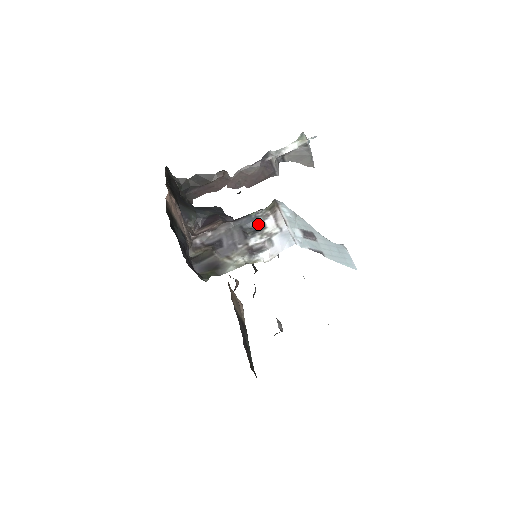
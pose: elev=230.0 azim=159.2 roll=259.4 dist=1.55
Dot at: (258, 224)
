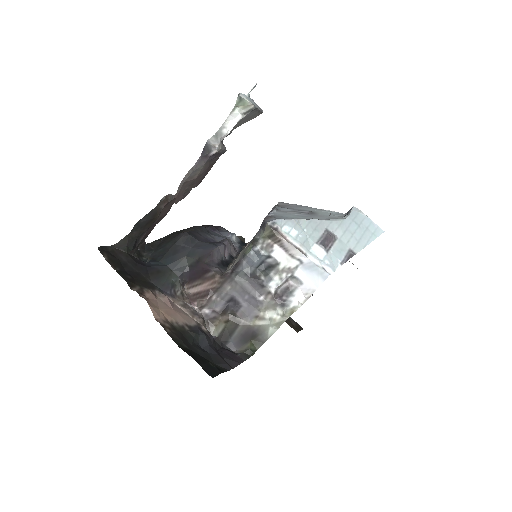
Dot at: (264, 260)
